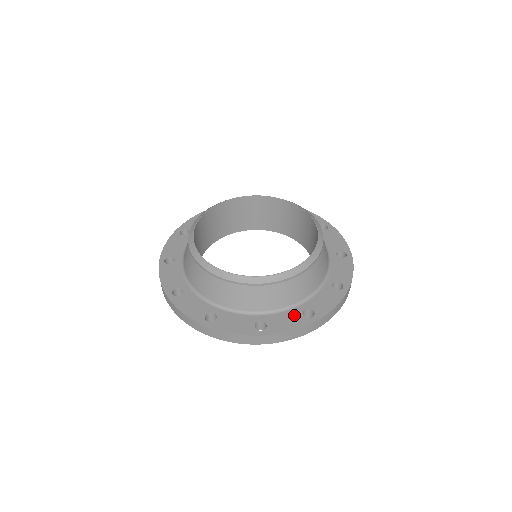
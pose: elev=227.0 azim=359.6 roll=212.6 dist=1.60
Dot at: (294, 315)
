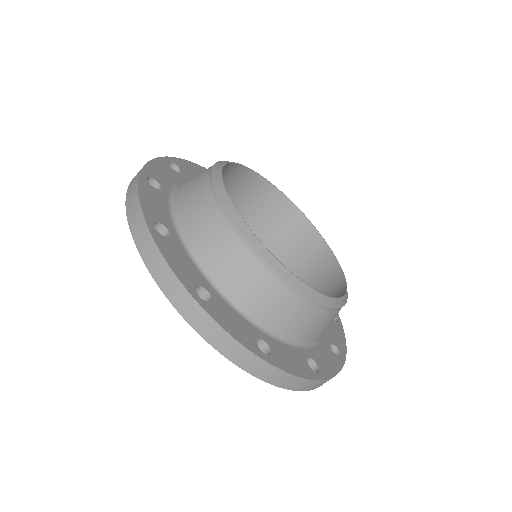
Dot at: (328, 351)
